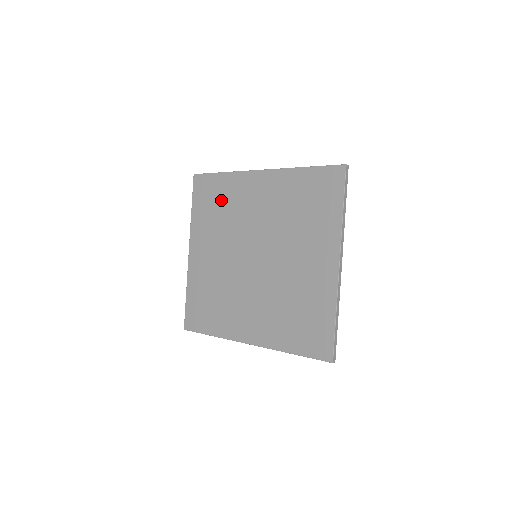
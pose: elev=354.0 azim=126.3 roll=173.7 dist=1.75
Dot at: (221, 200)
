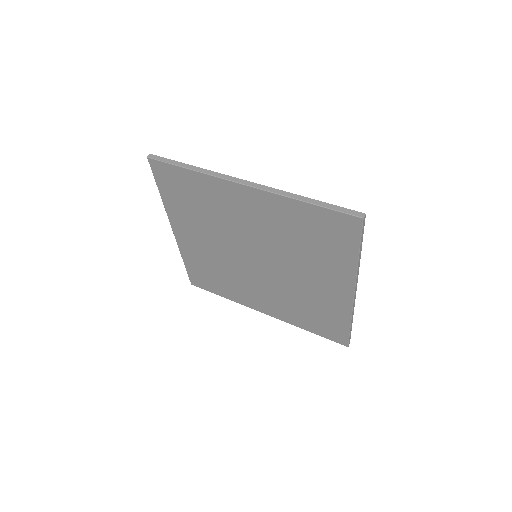
Dot at: (197, 198)
